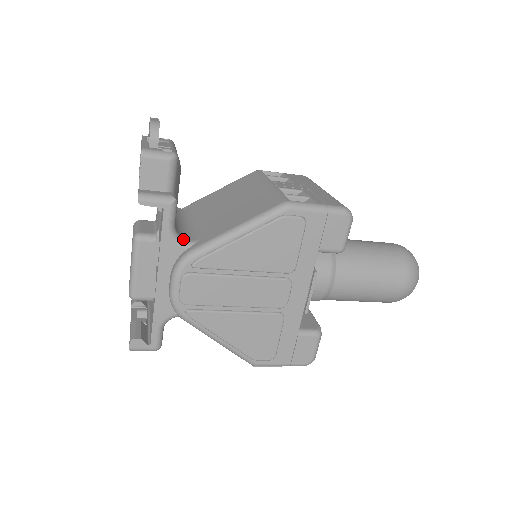
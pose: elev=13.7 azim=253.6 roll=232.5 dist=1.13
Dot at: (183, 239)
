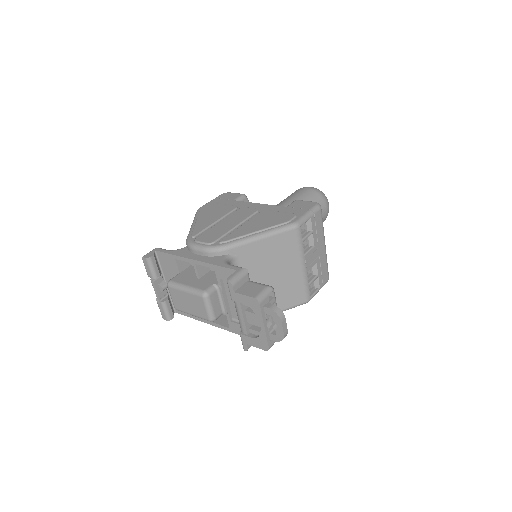
Dot at: occluded
